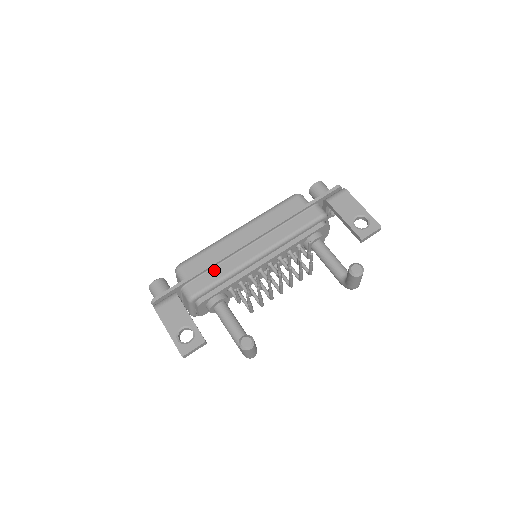
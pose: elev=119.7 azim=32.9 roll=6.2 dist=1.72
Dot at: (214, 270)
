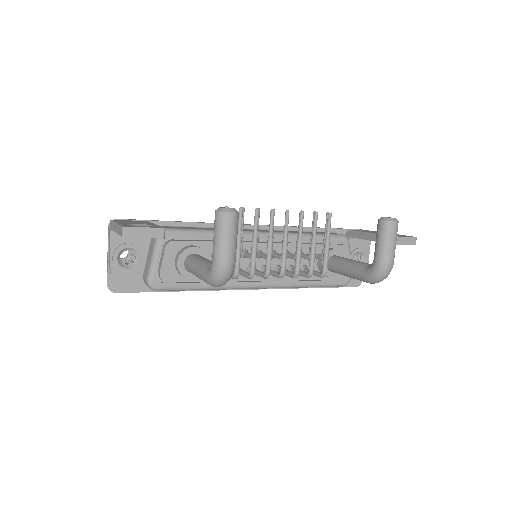
Dot at: (202, 228)
